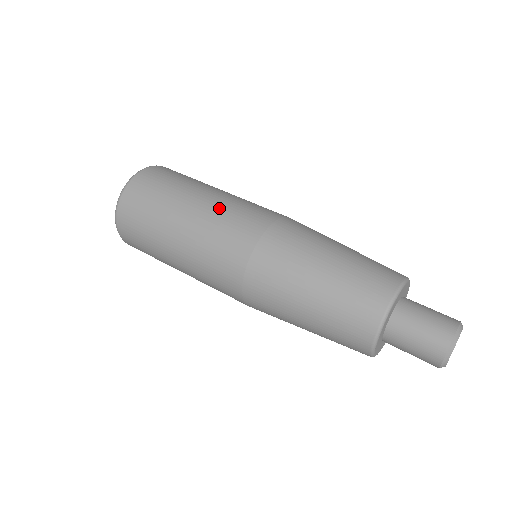
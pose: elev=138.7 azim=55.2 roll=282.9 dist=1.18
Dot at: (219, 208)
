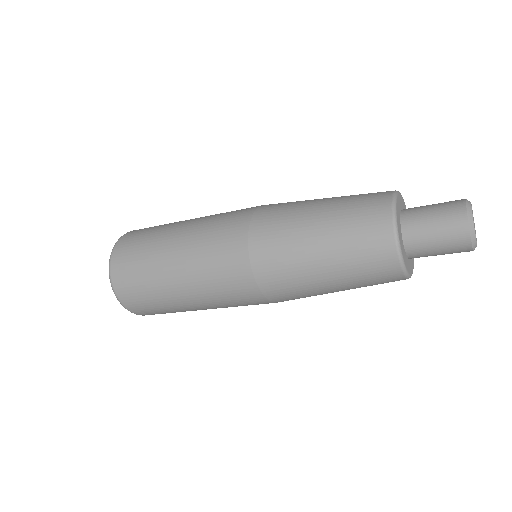
Dot at: occluded
